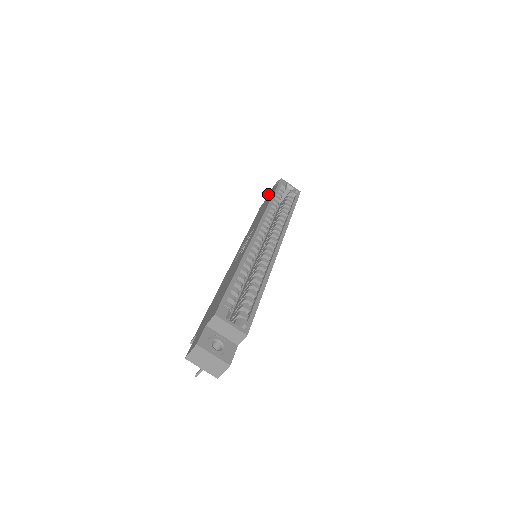
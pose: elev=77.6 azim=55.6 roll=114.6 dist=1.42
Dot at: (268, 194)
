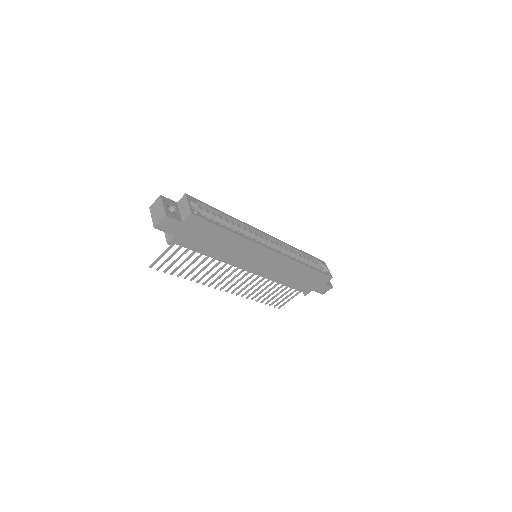
Dot at: occluded
